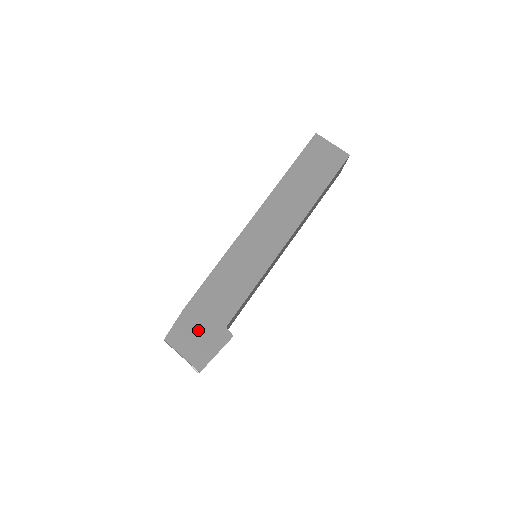
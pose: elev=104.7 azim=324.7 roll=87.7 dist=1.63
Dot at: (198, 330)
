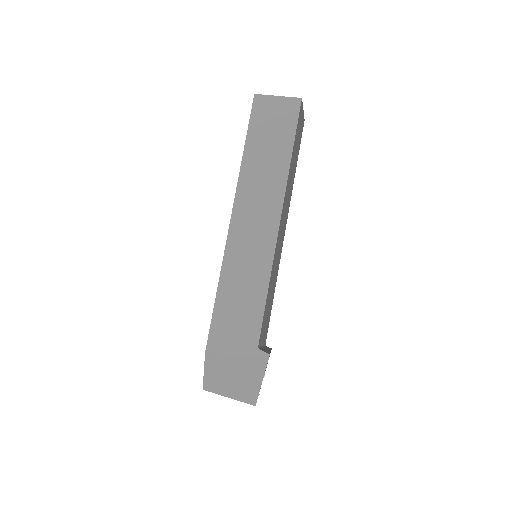
Dot at: (231, 365)
